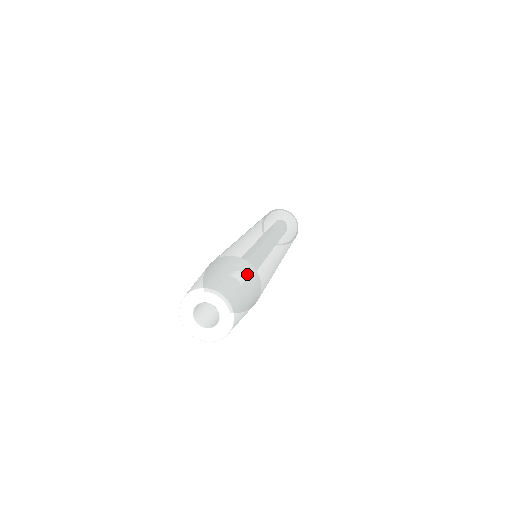
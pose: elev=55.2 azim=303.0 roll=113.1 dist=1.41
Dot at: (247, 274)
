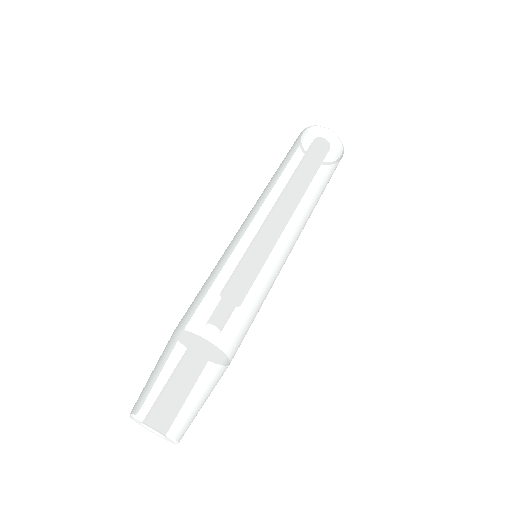
Dot at: (208, 371)
